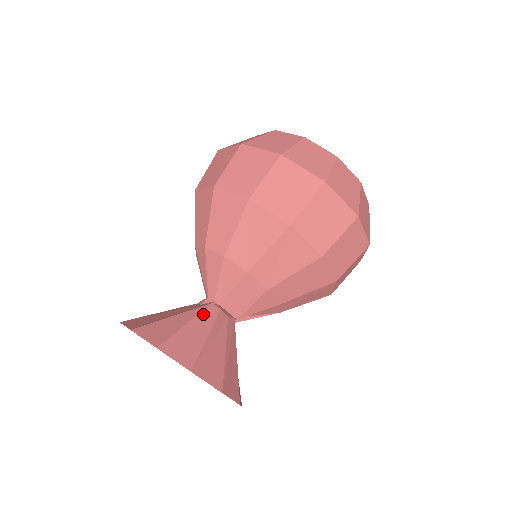
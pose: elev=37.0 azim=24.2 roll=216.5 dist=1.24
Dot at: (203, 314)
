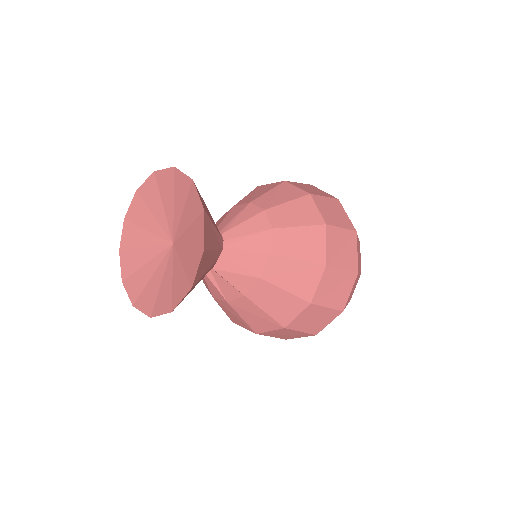
Dot at: (219, 236)
